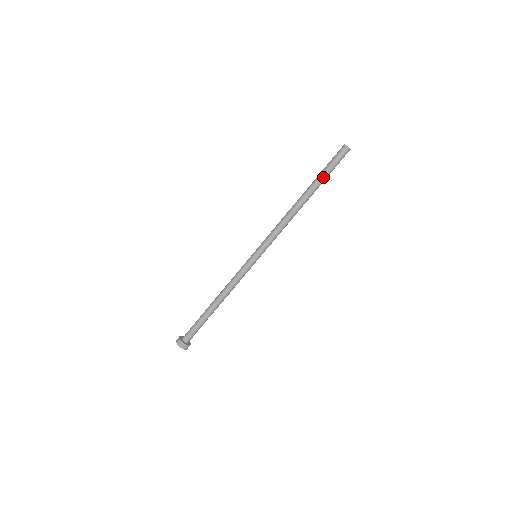
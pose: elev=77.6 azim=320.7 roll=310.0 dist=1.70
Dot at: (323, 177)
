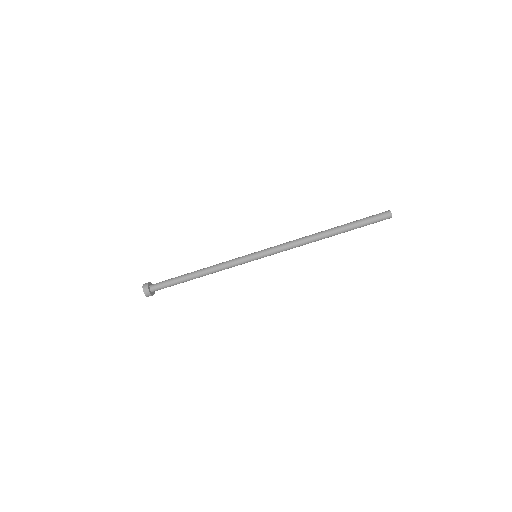
Dot at: (354, 224)
